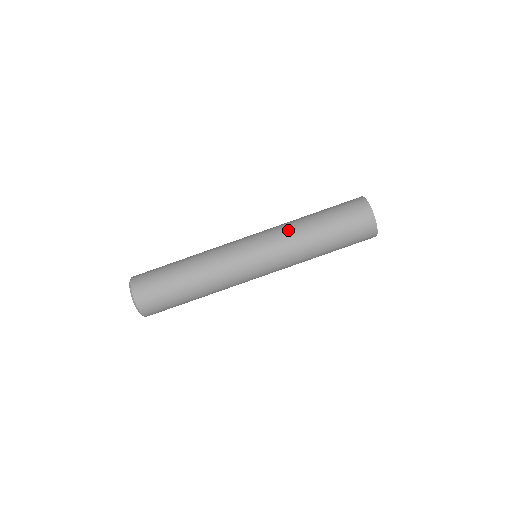
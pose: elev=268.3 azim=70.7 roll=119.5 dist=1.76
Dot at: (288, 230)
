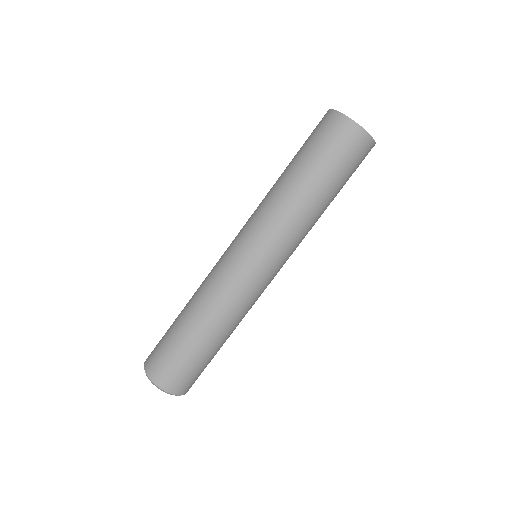
Dot at: (262, 200)
